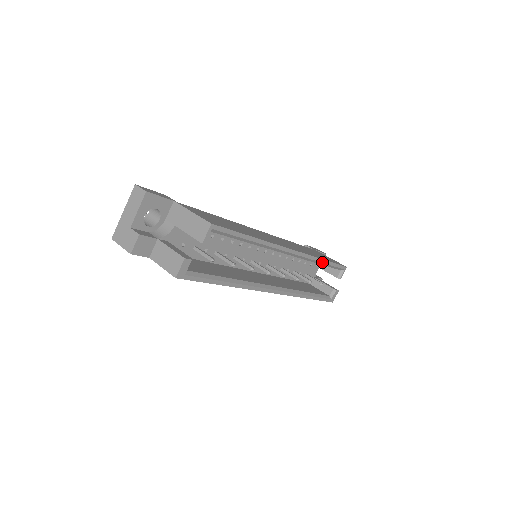
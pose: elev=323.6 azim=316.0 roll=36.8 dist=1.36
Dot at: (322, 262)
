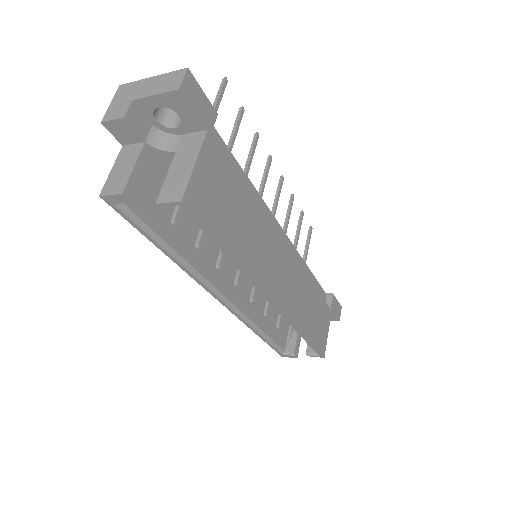
Dot at: (299, 333)
